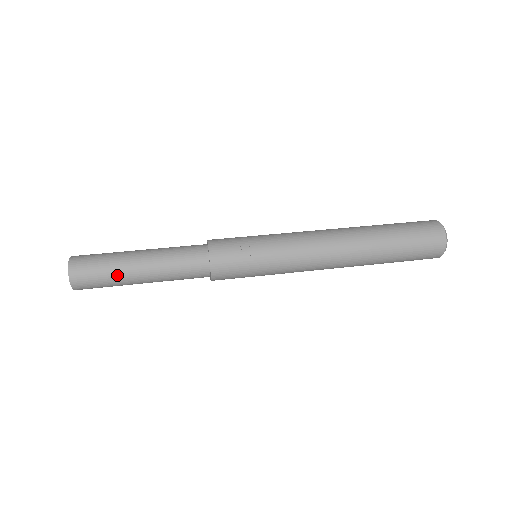
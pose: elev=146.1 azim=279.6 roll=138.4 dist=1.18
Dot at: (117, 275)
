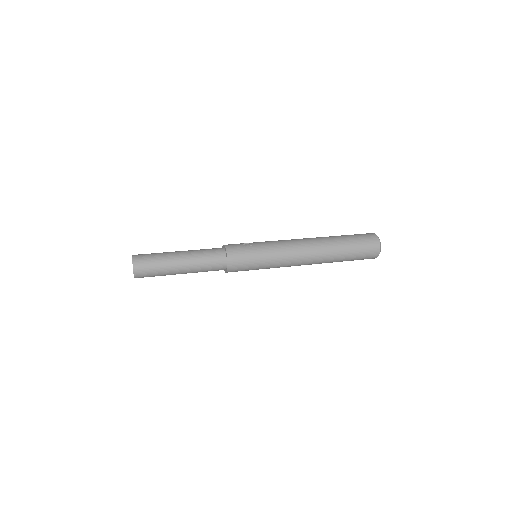
Dot at: (164, 259)
